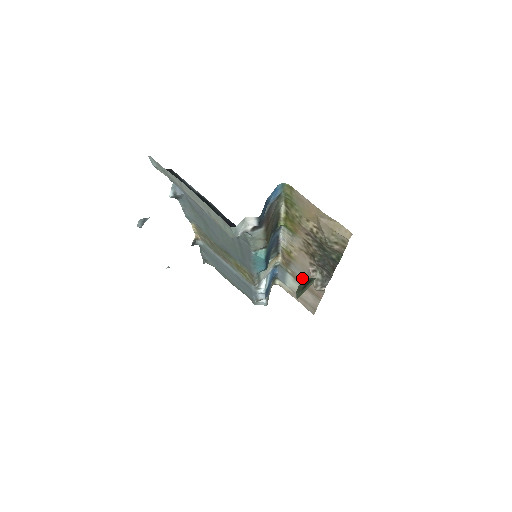
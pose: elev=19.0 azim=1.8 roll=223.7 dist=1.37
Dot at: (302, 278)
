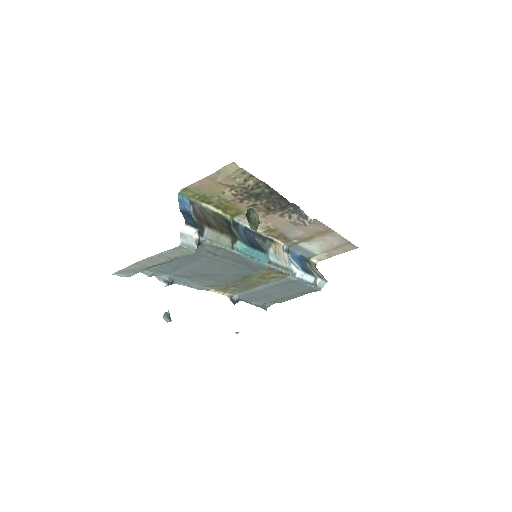
Dot at: (303, 234)
